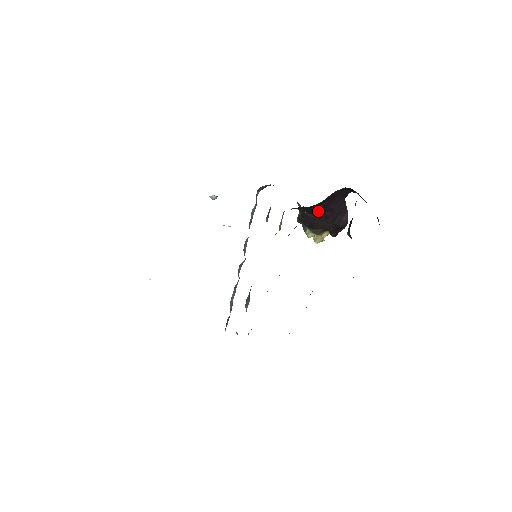
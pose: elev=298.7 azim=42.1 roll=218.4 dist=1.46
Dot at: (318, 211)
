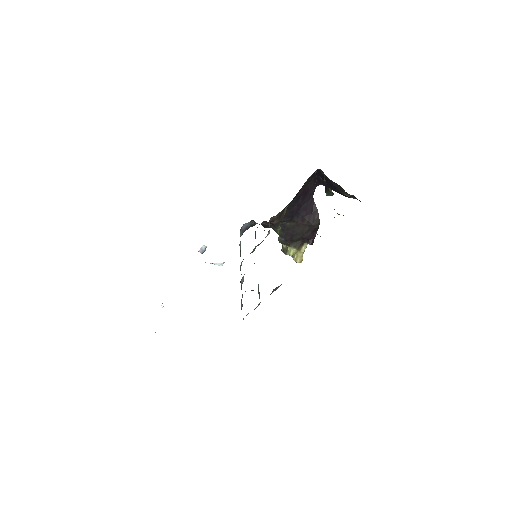
Dot at: (295, 213)
